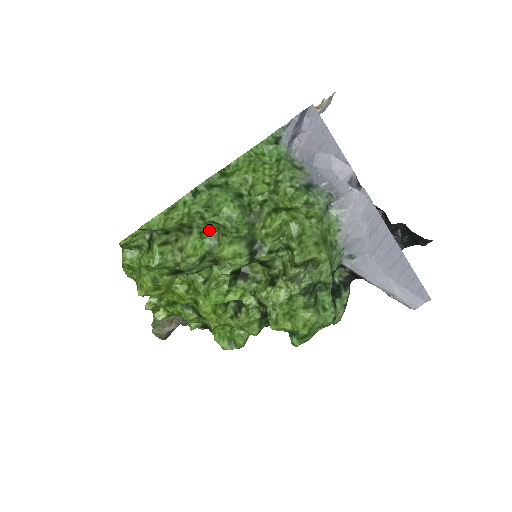
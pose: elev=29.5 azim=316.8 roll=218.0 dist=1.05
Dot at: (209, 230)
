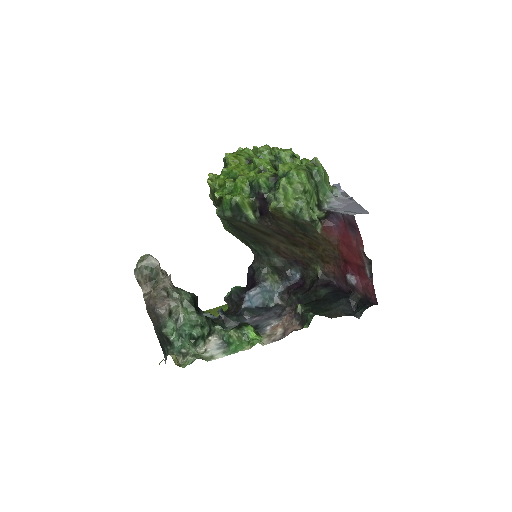
Dot at: occluded
